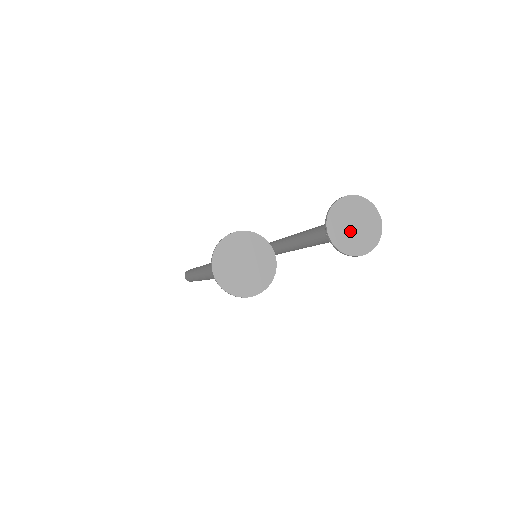
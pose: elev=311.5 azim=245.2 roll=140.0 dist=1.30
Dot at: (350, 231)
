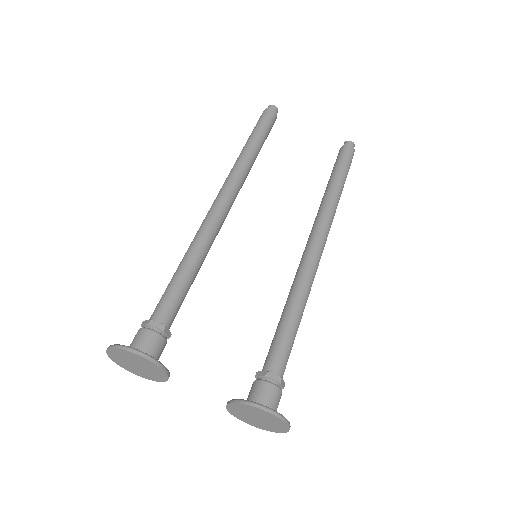
Dot at: (249, 416)
